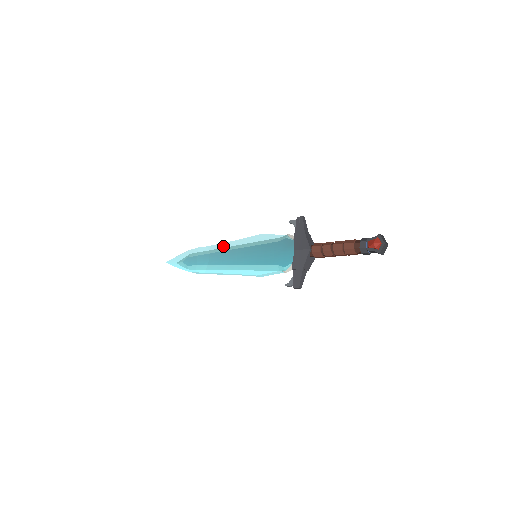
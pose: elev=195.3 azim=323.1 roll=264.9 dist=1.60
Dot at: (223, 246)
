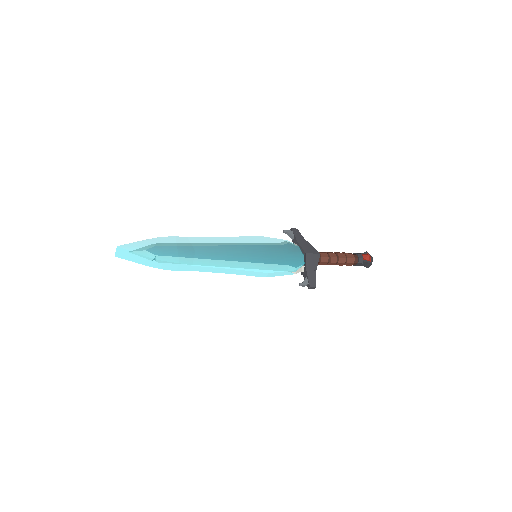
Dot at: (213, 240)
